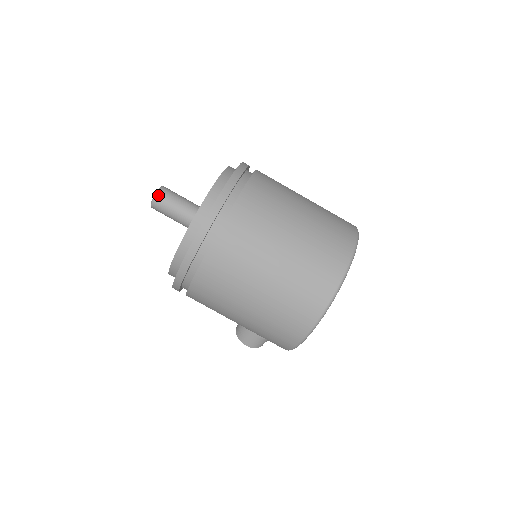
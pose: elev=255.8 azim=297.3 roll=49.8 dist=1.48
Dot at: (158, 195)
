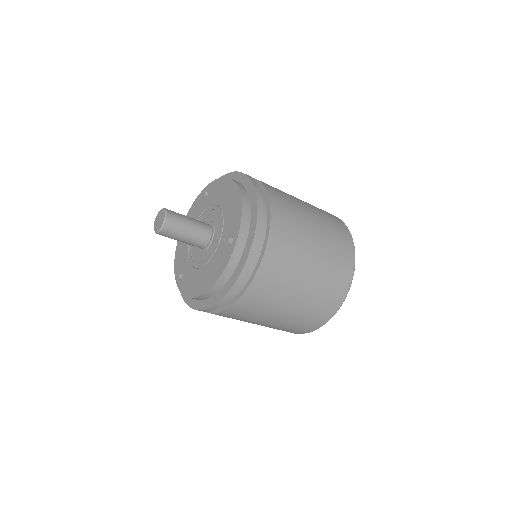
Dot at: (165, 228)
